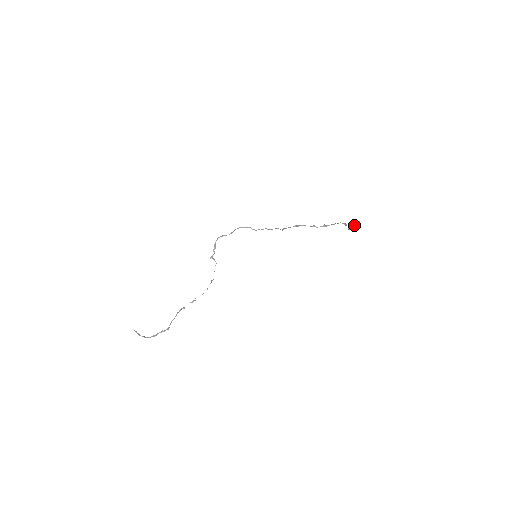
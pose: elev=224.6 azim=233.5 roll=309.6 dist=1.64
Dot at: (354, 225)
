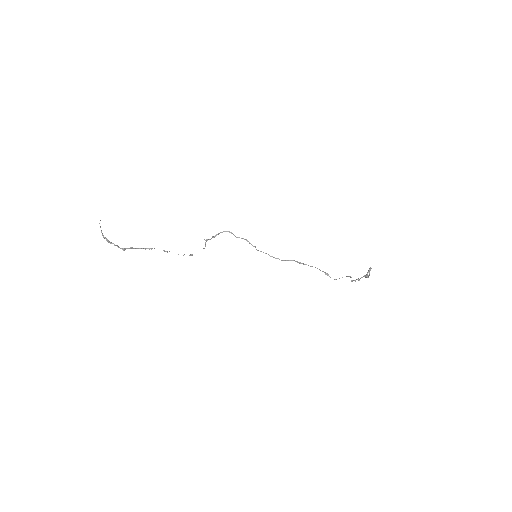
Dot at: (362, 277)
